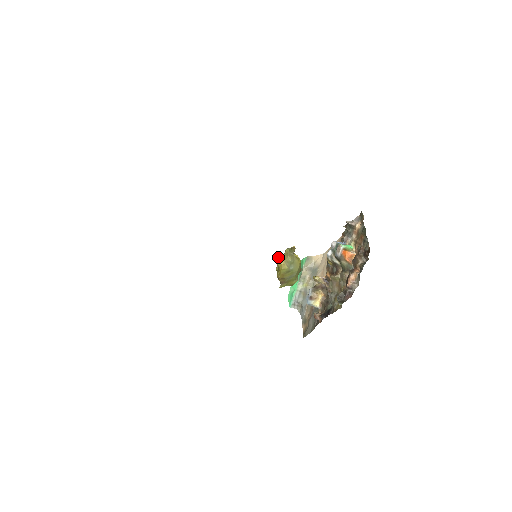
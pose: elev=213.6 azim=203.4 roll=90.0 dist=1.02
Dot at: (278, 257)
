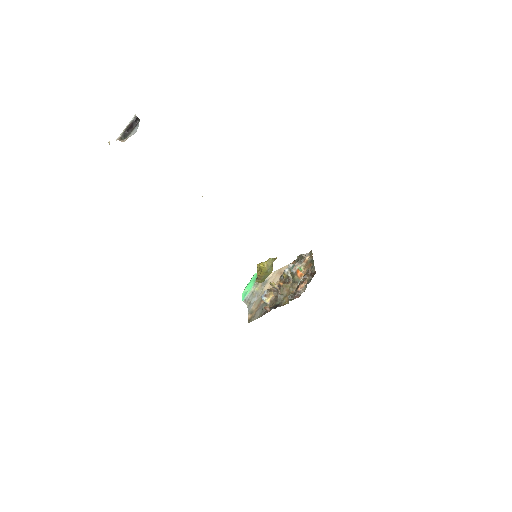
Dot at: (263, 262)
